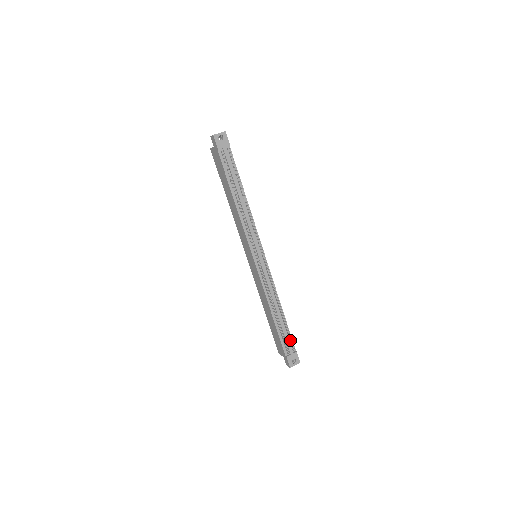
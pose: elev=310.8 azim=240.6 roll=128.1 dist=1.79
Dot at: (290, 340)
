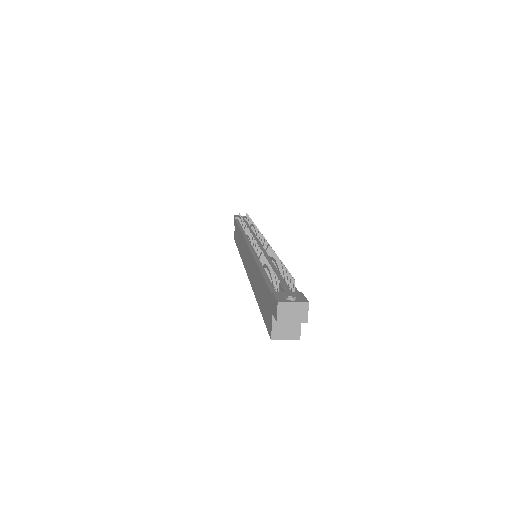
Dot at: (289, 286)
